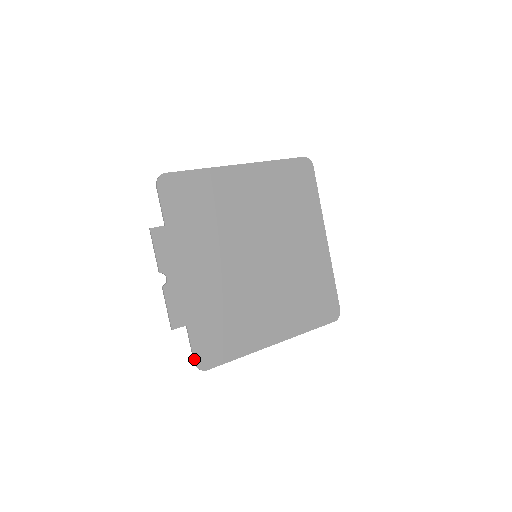
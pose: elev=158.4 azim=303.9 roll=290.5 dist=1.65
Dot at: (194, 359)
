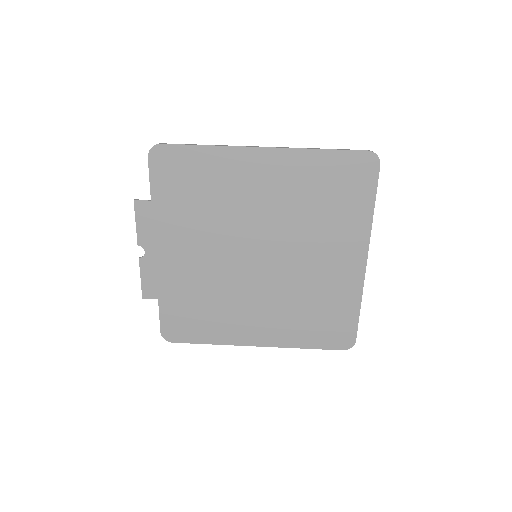
Dot at: (161, 329)
